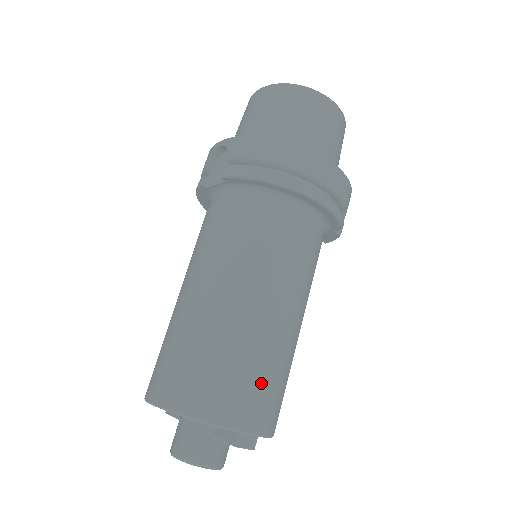
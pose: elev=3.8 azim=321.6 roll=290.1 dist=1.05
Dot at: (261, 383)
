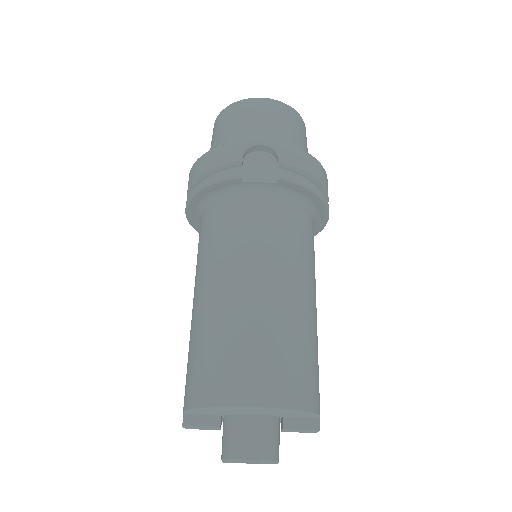
Dot at: occluded
